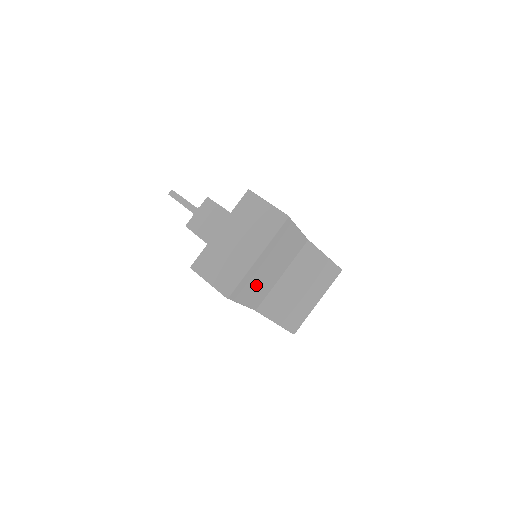
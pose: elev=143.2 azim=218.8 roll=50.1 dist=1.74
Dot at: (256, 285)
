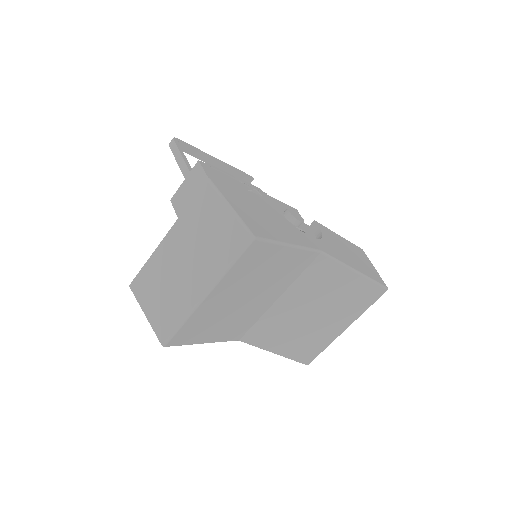
Dot at: (222, 321)
